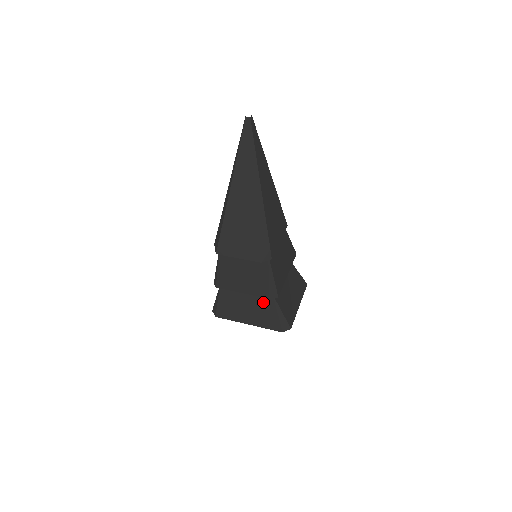
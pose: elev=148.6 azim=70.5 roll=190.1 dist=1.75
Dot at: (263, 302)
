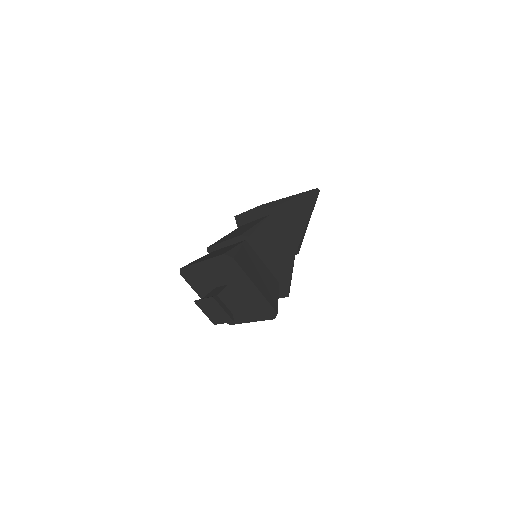
Dot at: occluded
